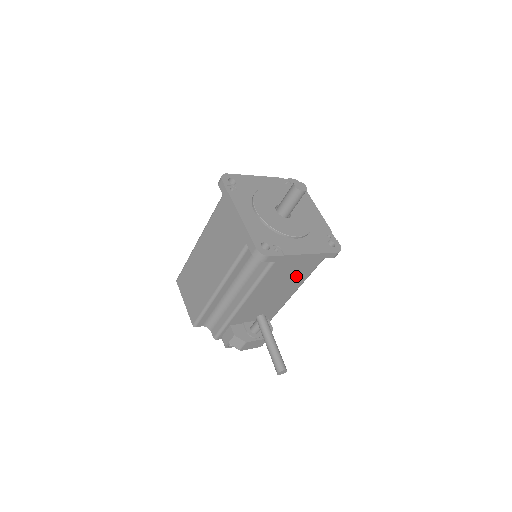
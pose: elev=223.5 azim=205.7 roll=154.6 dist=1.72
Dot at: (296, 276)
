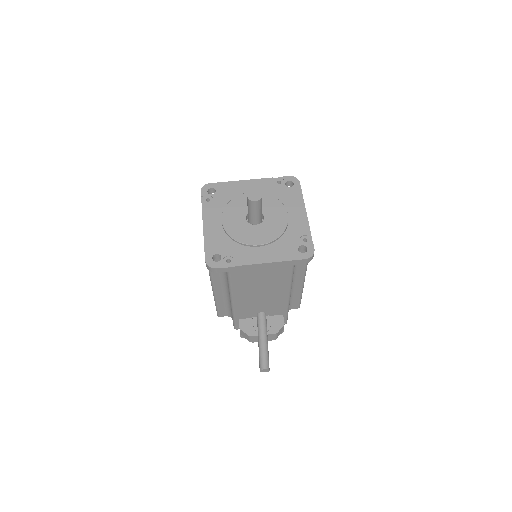
Dot at: (273, 280)
